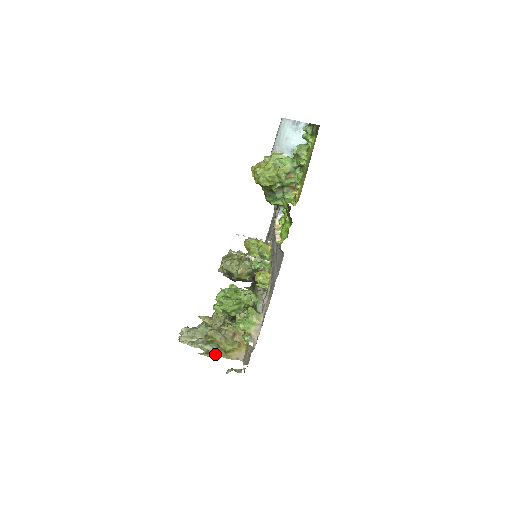
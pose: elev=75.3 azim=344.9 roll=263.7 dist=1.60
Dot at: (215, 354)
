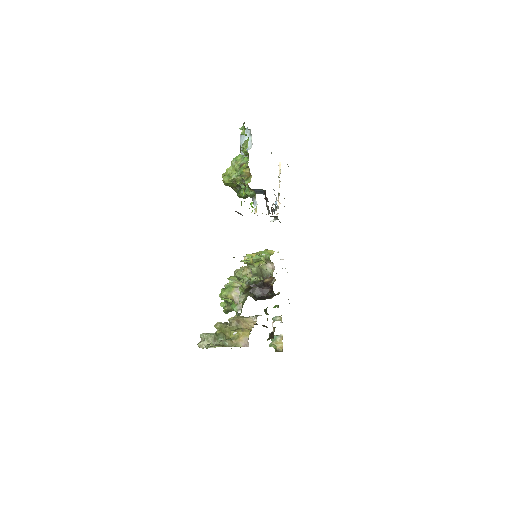
Dot at: (224, 346)
